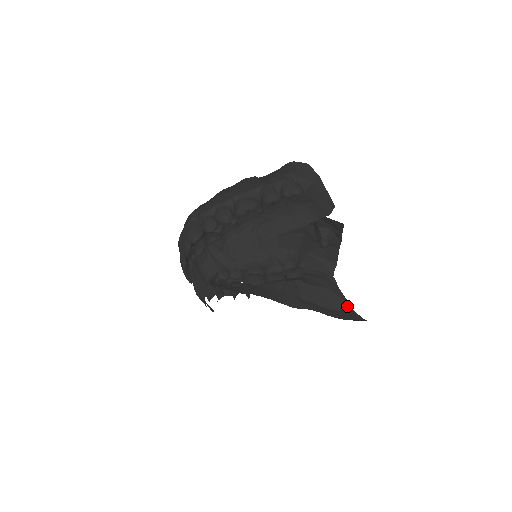
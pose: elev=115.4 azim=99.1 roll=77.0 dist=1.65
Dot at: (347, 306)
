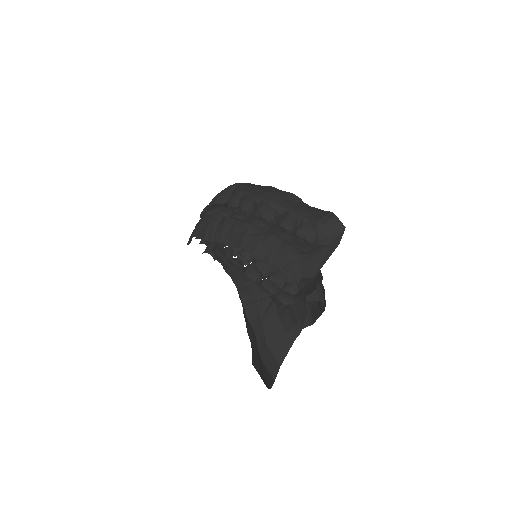
Dot at: (281, 358)
